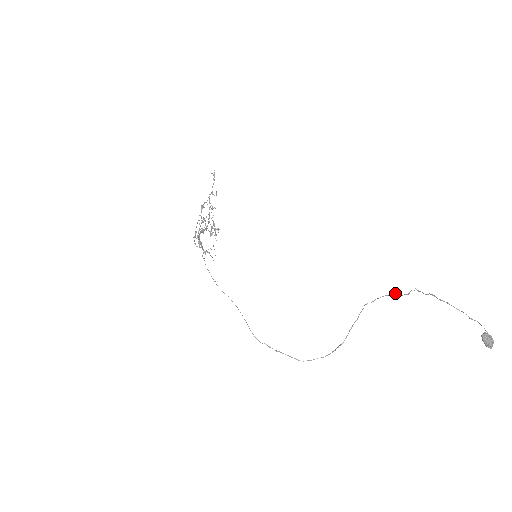
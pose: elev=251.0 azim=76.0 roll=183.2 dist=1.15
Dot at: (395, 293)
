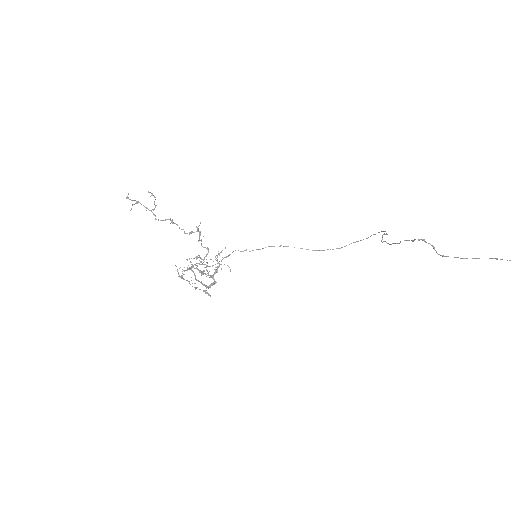
Dot at: occluded
